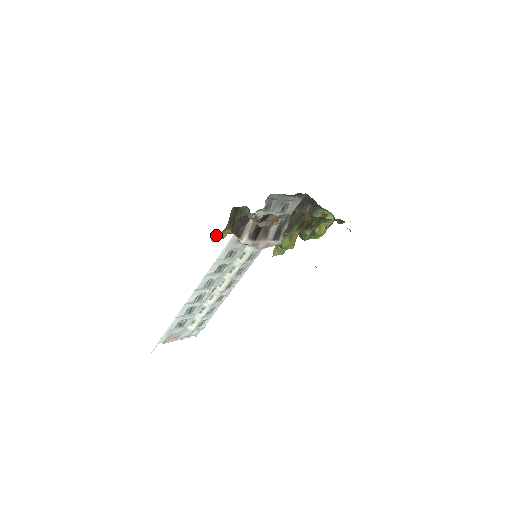
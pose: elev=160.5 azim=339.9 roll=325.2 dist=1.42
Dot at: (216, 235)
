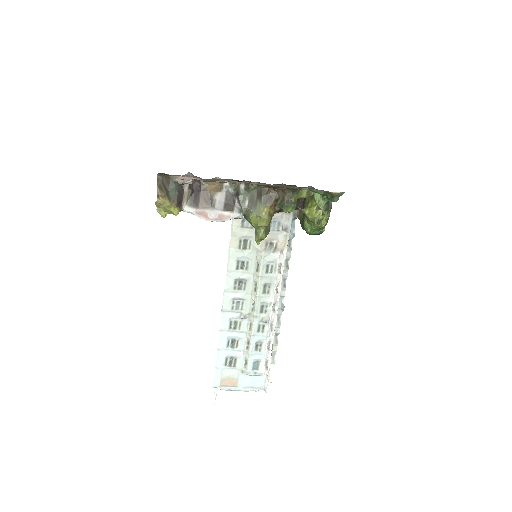
Dot at: (162, 209)
